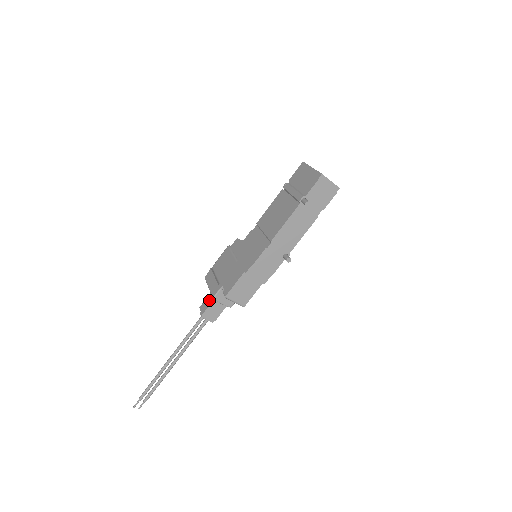
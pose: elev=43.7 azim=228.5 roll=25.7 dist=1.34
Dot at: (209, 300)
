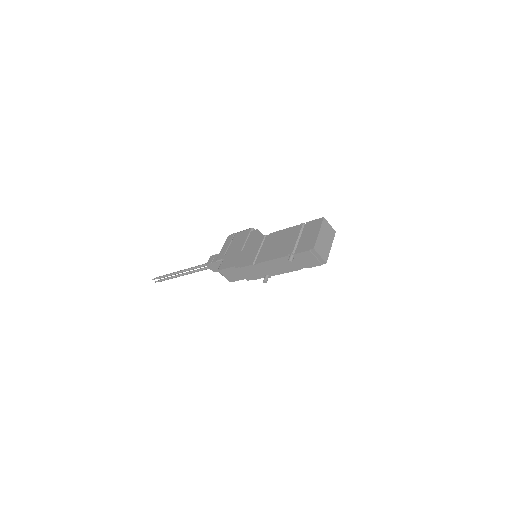
Dot at: (216, 258)
